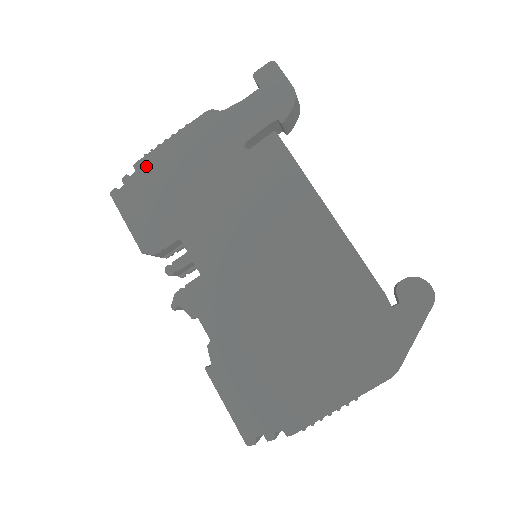
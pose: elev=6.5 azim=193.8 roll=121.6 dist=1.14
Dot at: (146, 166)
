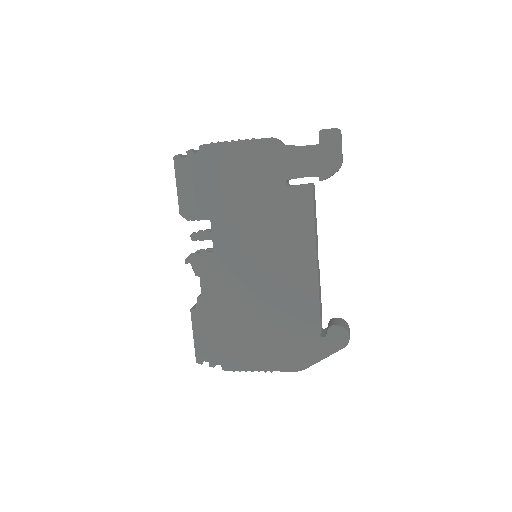
Dot at: (209, 152)
